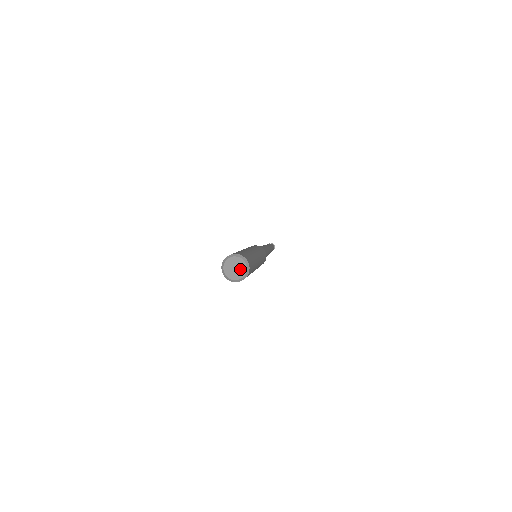
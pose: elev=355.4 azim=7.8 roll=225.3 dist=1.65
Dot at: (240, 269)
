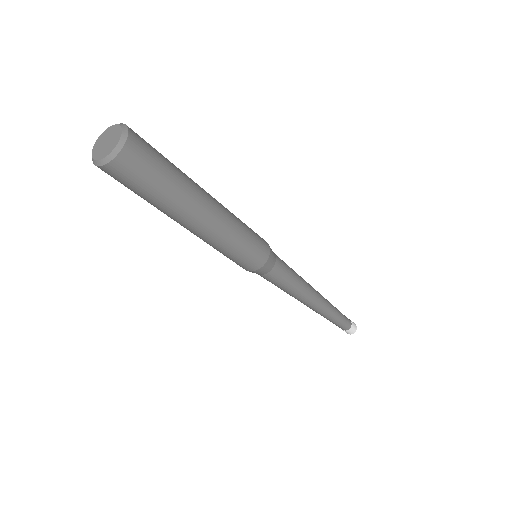
Dot at: (112, 135)
